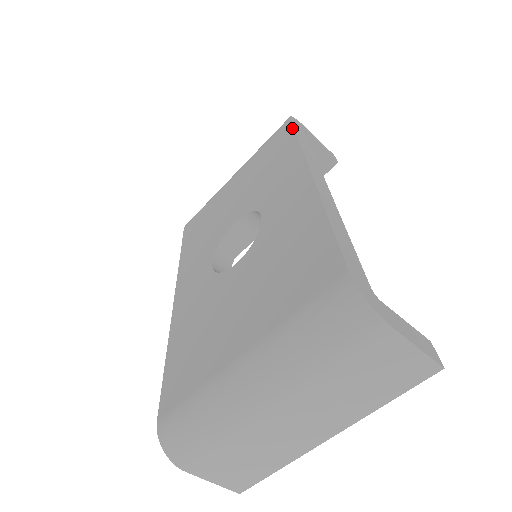
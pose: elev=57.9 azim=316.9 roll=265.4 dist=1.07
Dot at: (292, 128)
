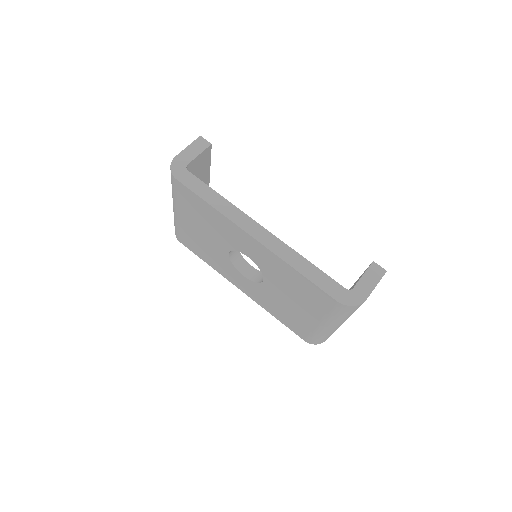
Dot at: (192, 193)
